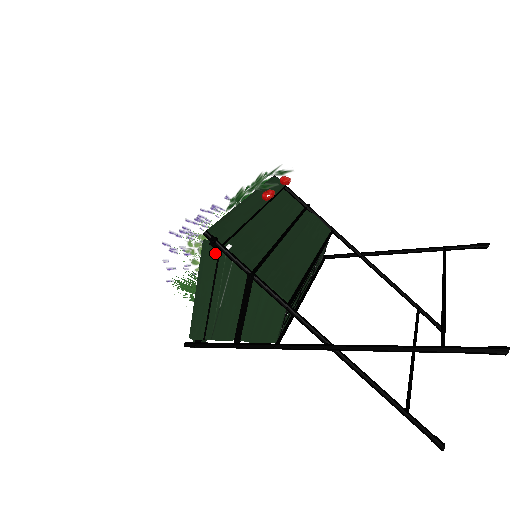
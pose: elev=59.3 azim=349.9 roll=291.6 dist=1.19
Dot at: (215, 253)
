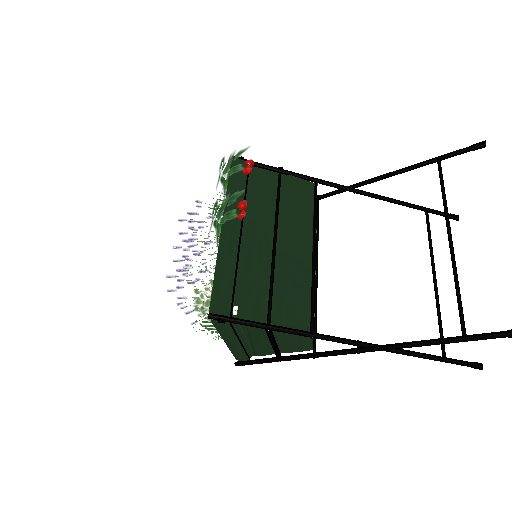
Dot at: (227, 325)
